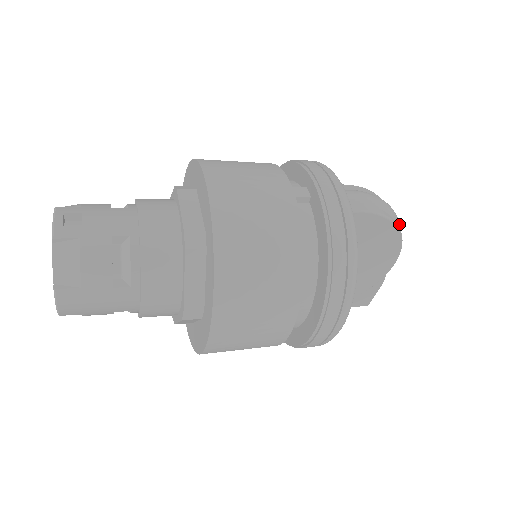
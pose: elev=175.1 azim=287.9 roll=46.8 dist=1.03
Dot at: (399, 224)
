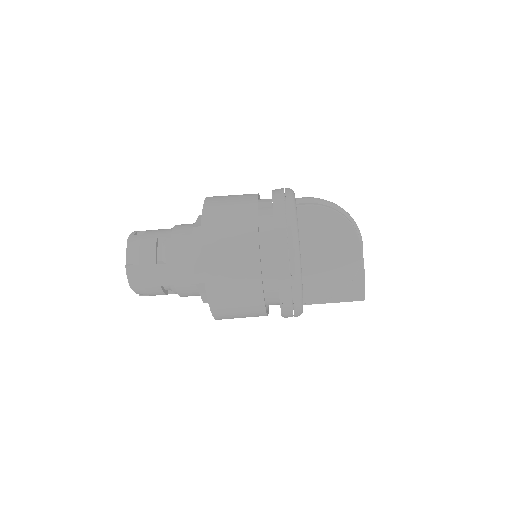
Dot at: (351, 219)
